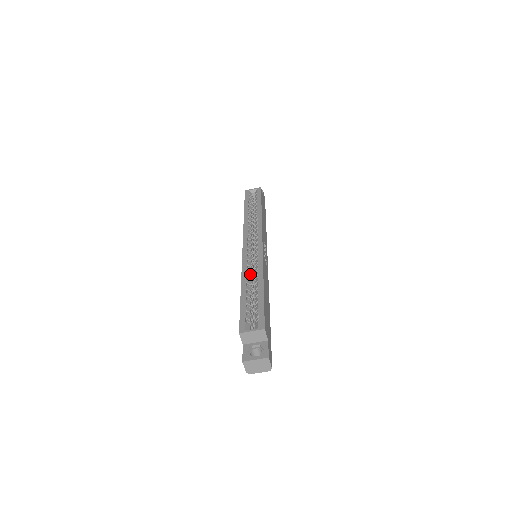
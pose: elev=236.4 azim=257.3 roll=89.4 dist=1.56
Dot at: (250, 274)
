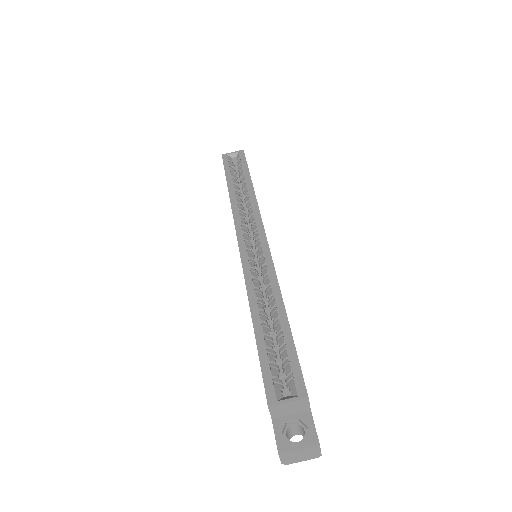
Dot at: (259, 292)
